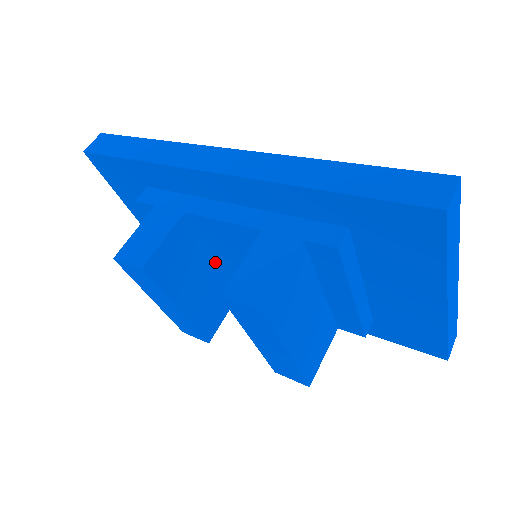
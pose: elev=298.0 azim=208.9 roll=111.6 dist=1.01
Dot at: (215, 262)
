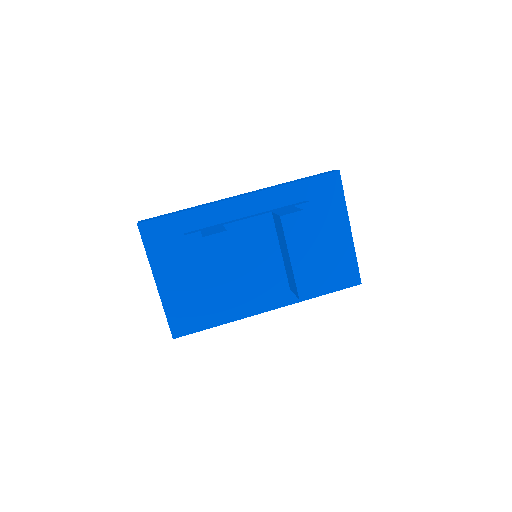
Dot at: occluded
